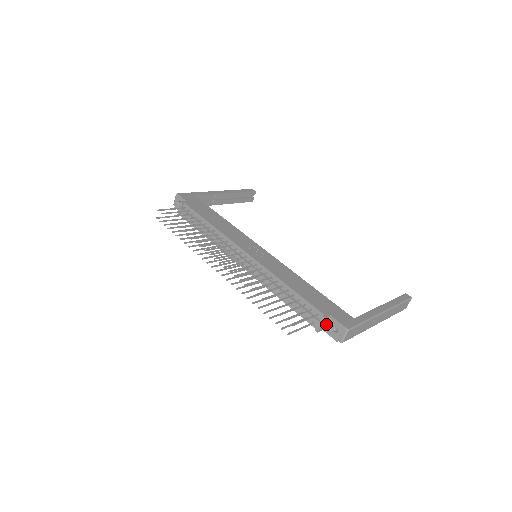
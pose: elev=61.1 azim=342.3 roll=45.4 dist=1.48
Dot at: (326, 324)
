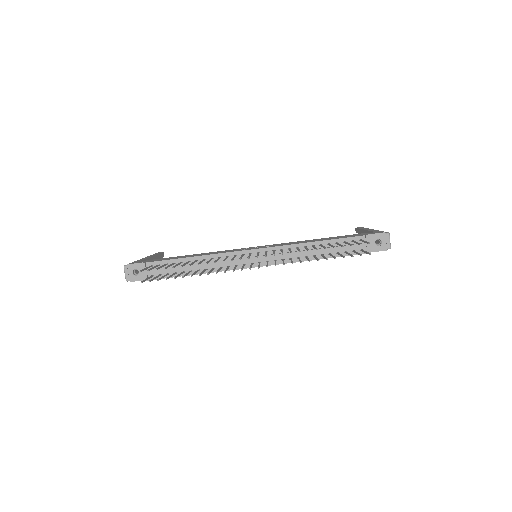
Dot at: occluded
